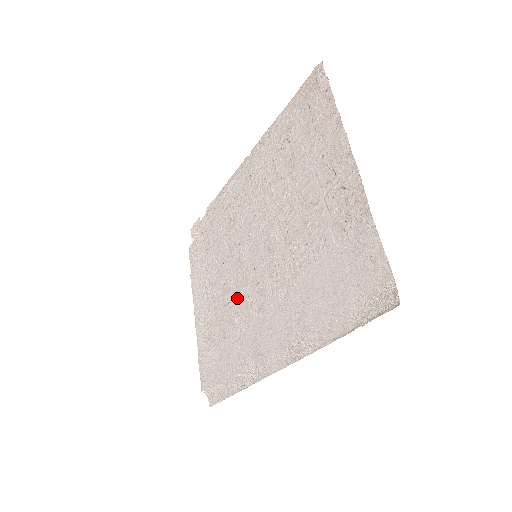
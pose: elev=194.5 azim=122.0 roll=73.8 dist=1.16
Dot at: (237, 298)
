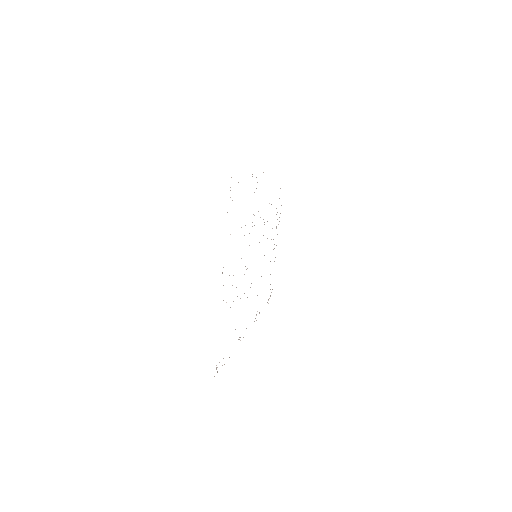
Dot at: occluded
